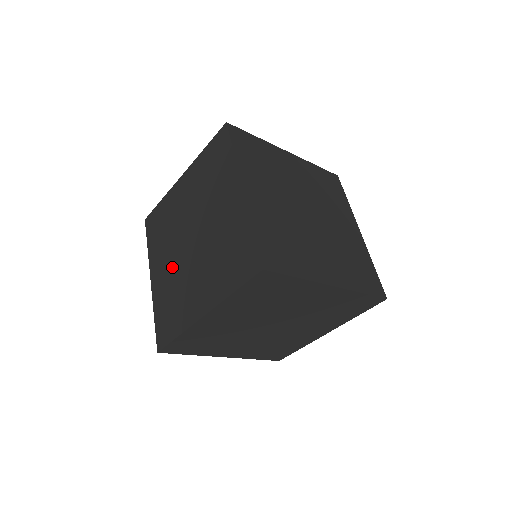
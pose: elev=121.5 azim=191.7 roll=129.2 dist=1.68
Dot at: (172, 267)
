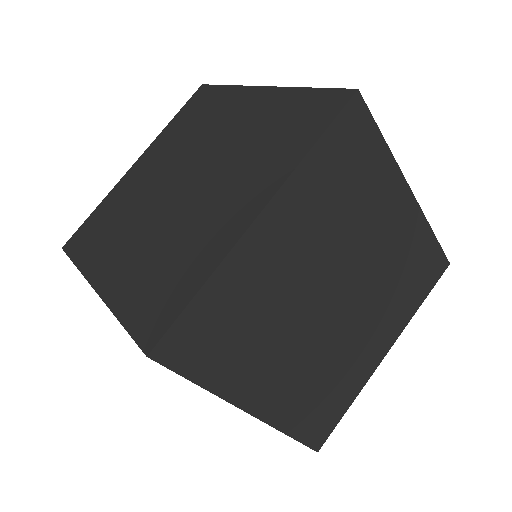
Dot at: (148, 183)
